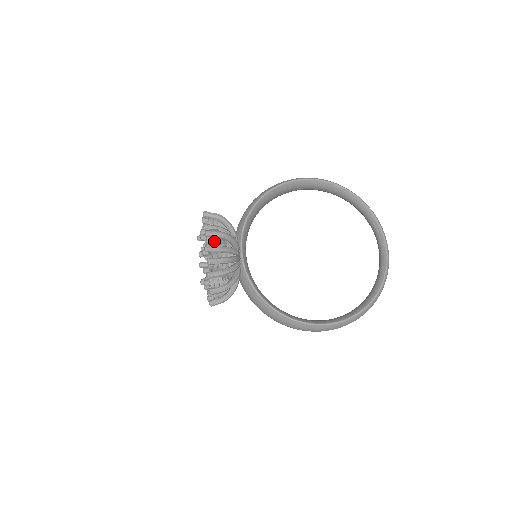
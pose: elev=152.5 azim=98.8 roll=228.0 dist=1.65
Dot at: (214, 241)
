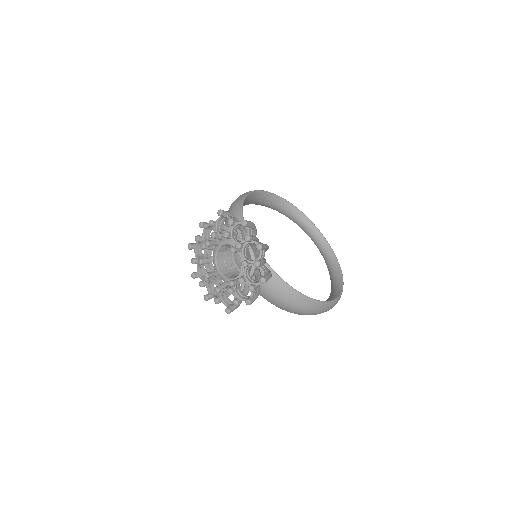
Dot at: (250, 230)
